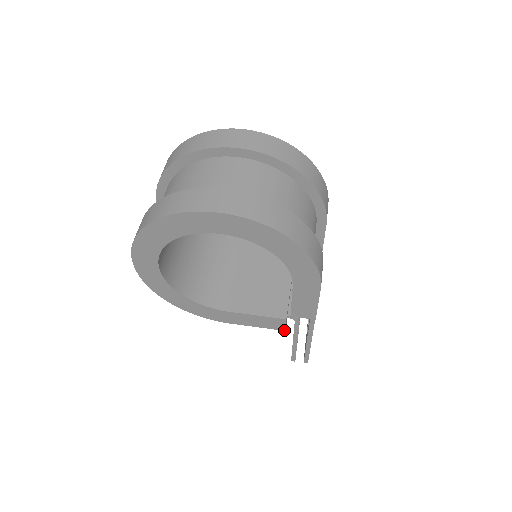
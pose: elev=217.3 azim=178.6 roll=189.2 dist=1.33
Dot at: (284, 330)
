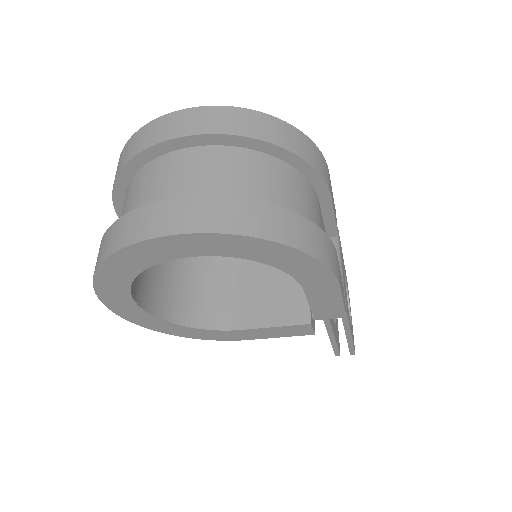
Dot at: (313, 334)
